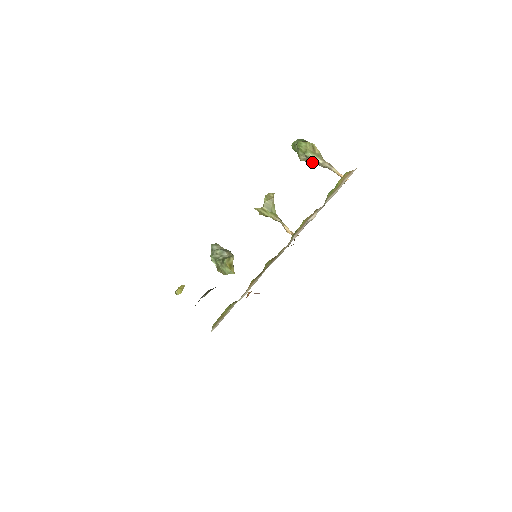
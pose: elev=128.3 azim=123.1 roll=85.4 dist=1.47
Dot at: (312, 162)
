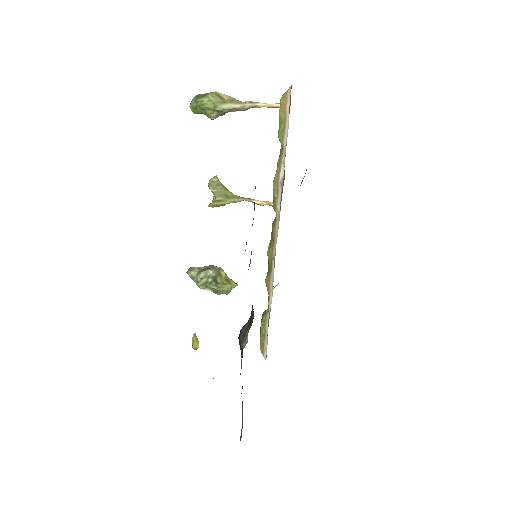
Dot at: (227, 112)
